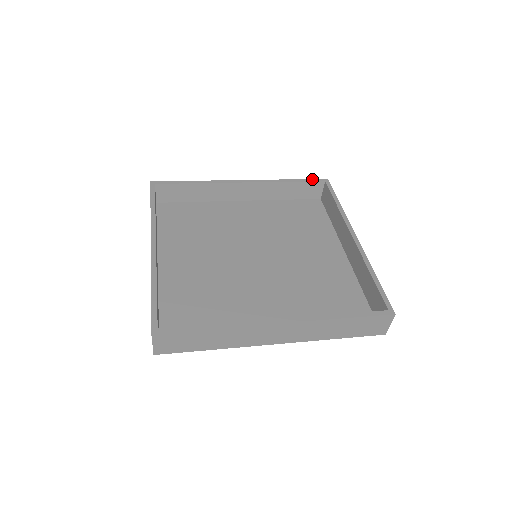
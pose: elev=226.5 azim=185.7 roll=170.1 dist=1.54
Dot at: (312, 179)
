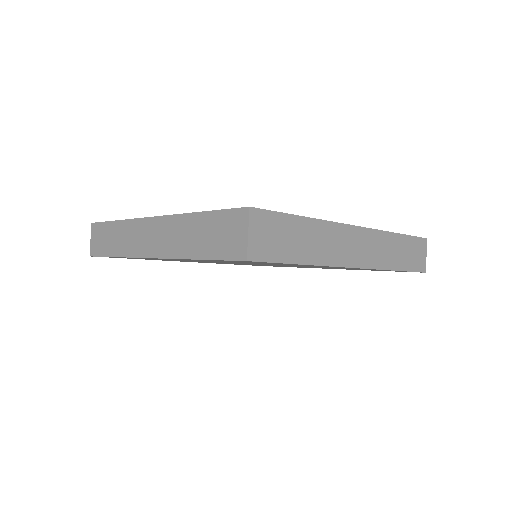
Dot at: occluded
